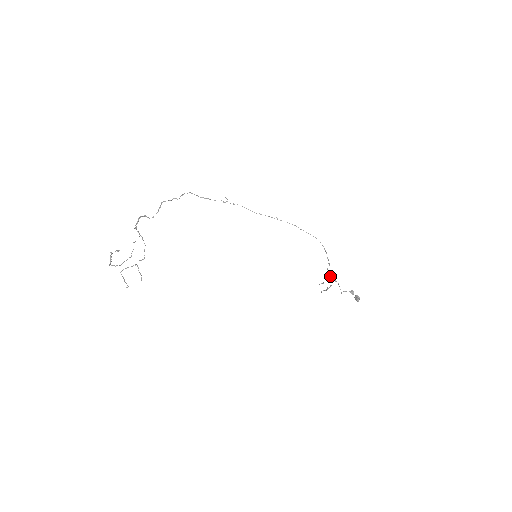
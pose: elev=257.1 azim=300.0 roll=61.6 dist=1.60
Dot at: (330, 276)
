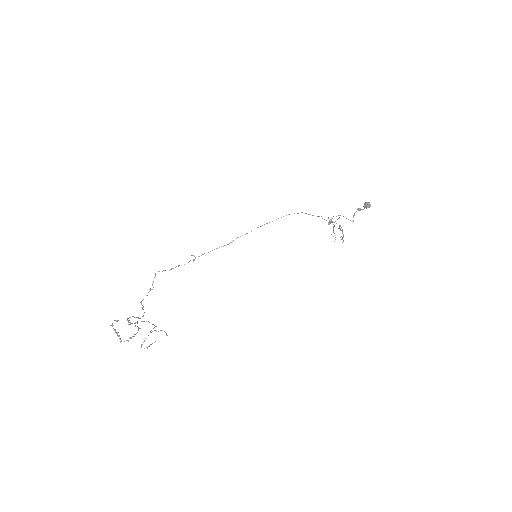
Dot at: (330, 219)
